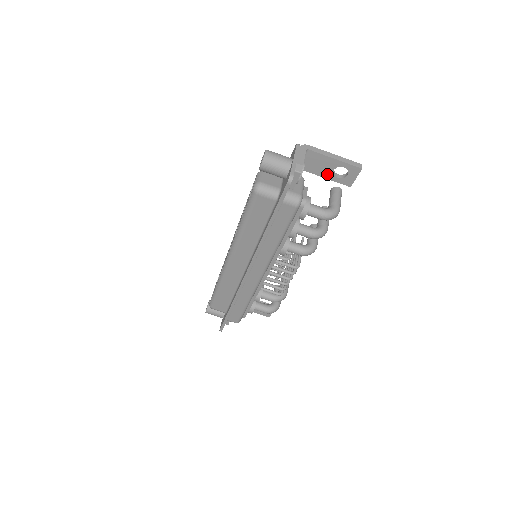
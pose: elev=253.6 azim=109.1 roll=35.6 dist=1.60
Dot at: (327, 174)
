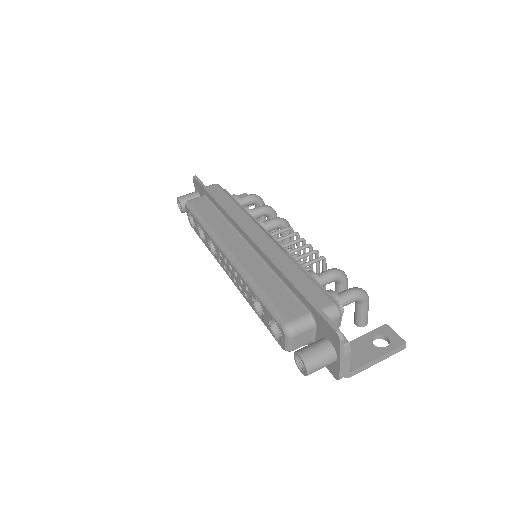
Dot at: occluded
